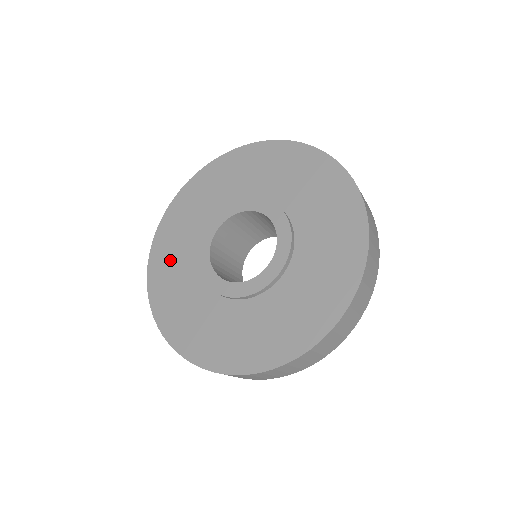
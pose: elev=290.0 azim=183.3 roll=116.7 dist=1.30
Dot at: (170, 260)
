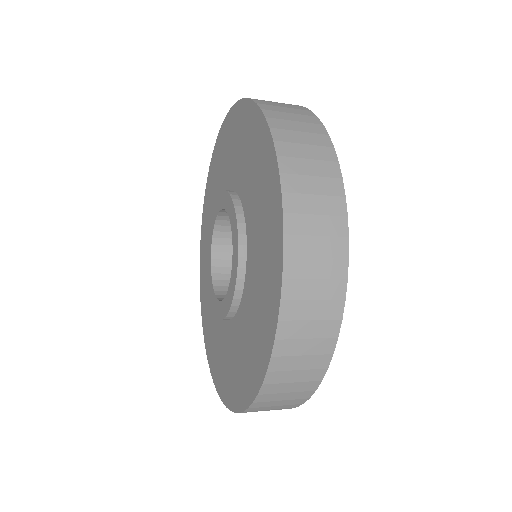
Dot at: (206, 298)
